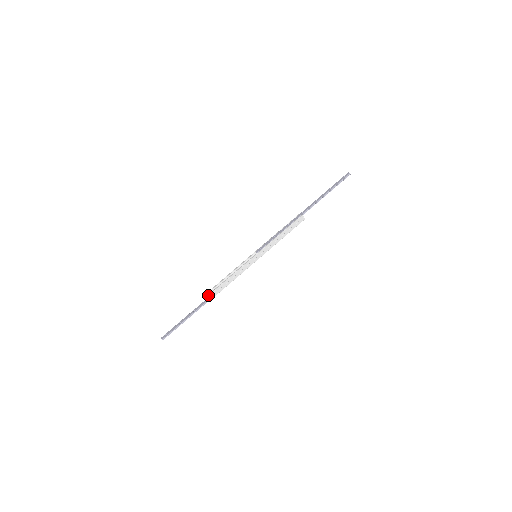
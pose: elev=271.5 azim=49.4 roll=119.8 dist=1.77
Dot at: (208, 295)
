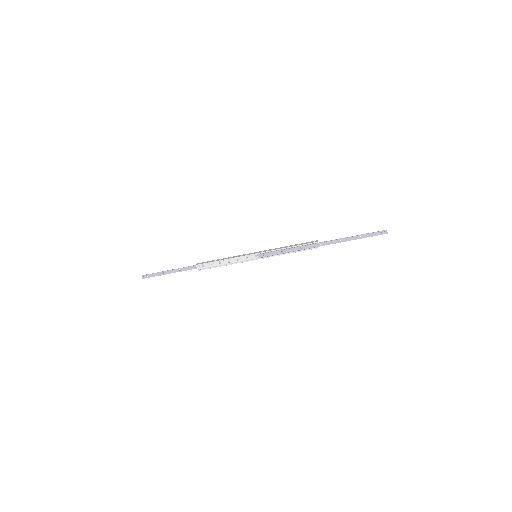
Dot at: occluded
